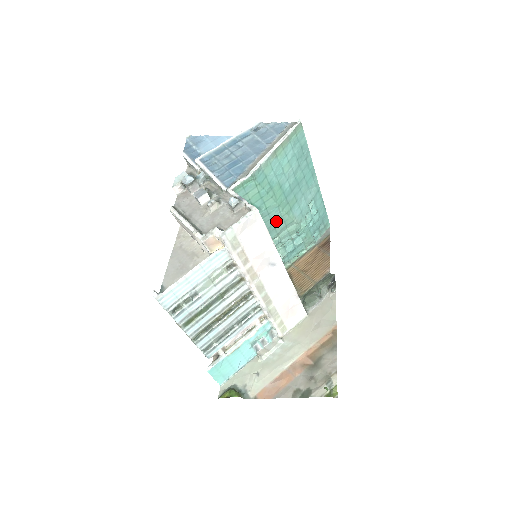
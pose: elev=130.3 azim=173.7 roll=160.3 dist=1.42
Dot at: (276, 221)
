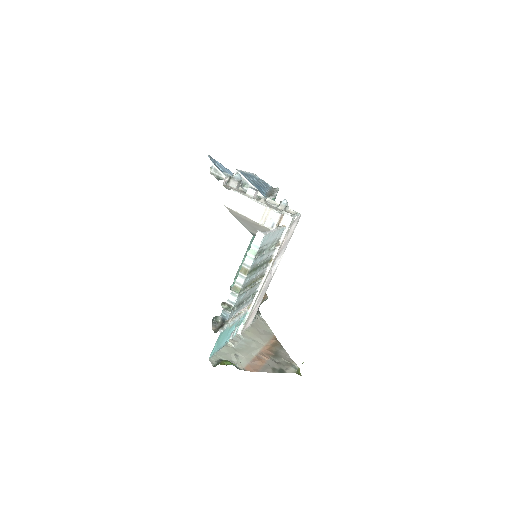
Dot at: occluded
